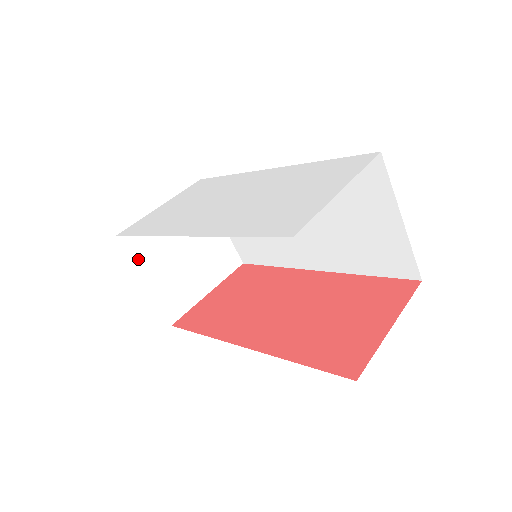
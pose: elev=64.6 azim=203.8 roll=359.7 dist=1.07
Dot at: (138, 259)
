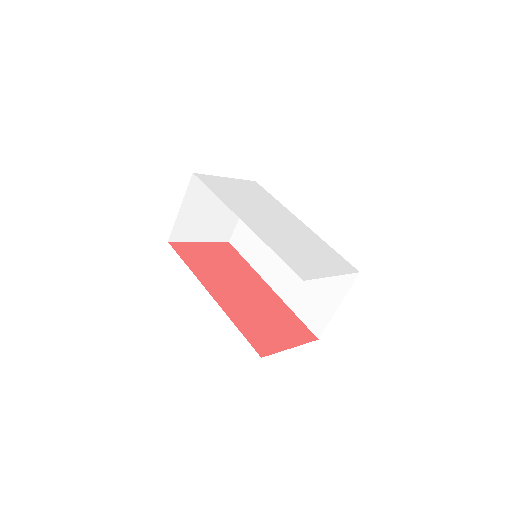
Dot at: (190, 194)
